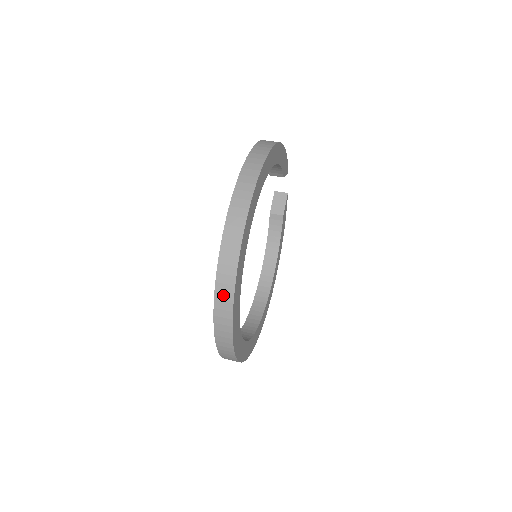
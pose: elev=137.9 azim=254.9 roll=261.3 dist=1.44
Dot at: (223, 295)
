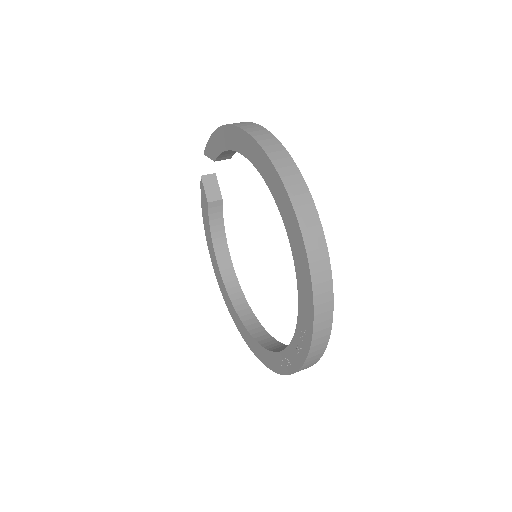
Dot at: (322, 315)
